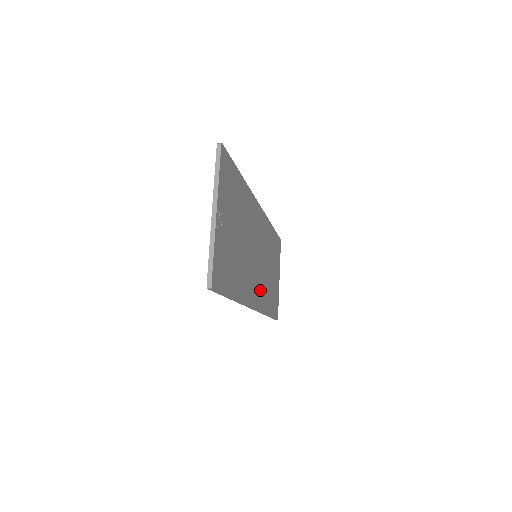
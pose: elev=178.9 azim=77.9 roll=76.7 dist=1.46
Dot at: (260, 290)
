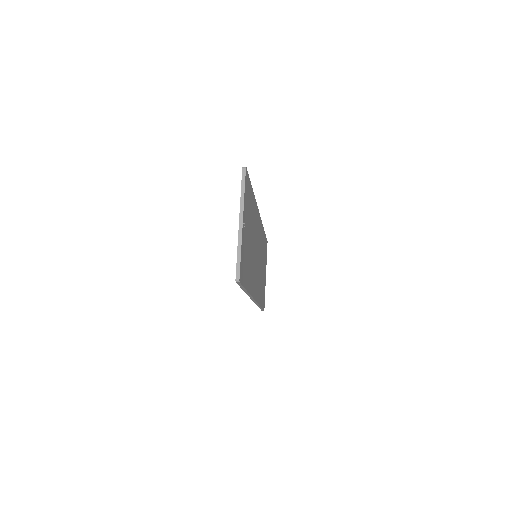
Dot at: (257, 285)
